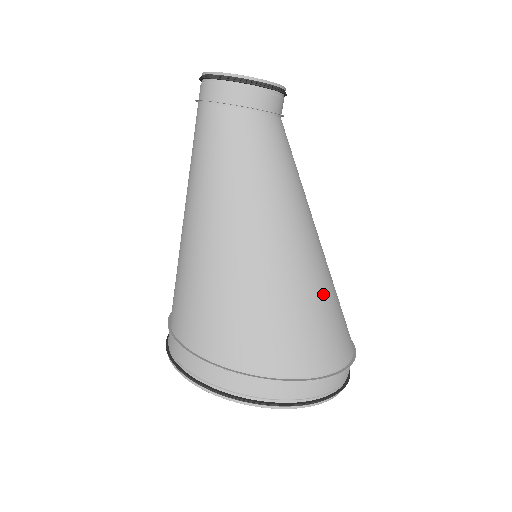
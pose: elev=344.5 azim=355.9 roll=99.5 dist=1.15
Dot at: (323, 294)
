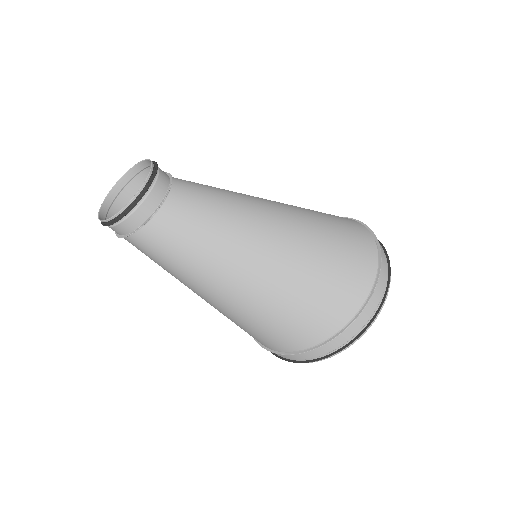
Dot at: (318, 254)
